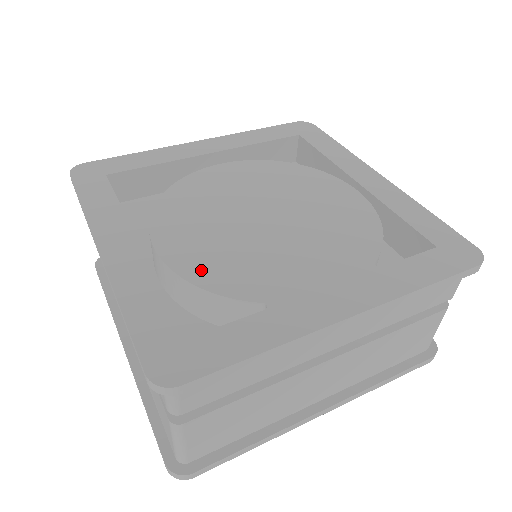
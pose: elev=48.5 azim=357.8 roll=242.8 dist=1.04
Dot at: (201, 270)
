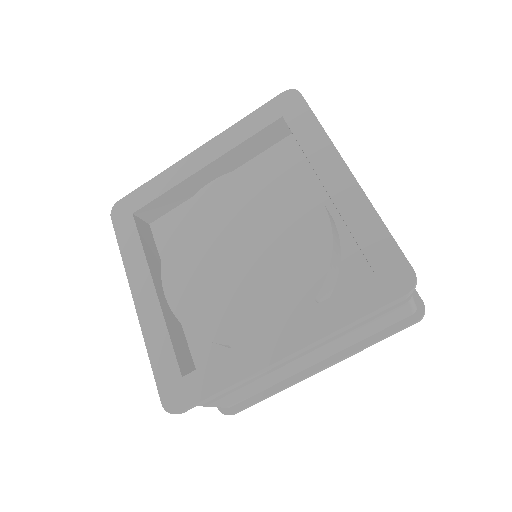
Dot at: (192, 315)
